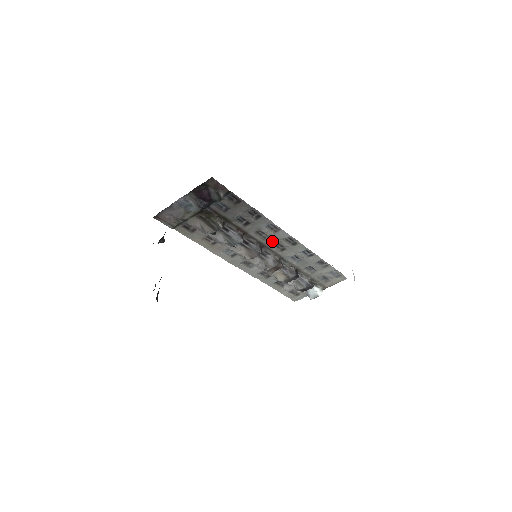
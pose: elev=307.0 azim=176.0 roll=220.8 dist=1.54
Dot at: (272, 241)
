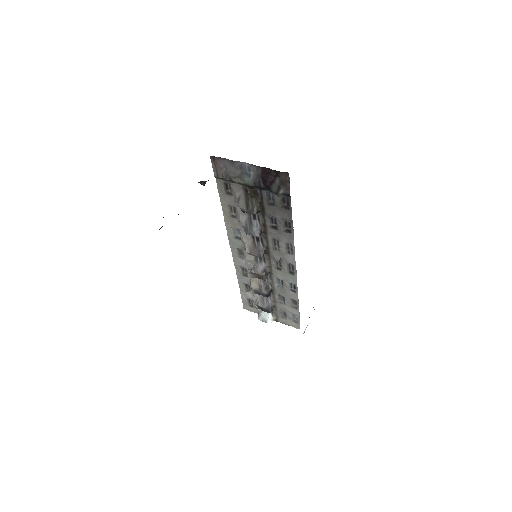
Dot at: (278, 256)
